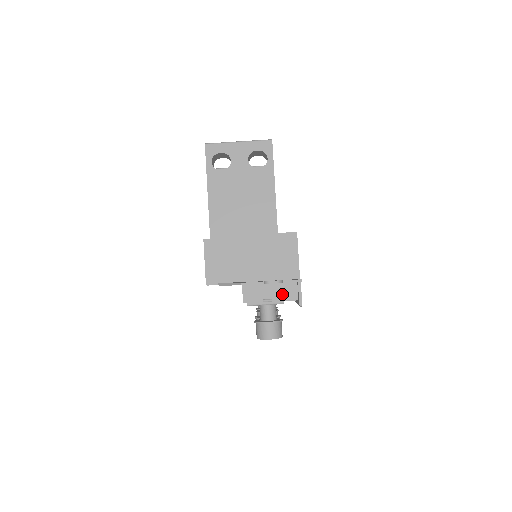
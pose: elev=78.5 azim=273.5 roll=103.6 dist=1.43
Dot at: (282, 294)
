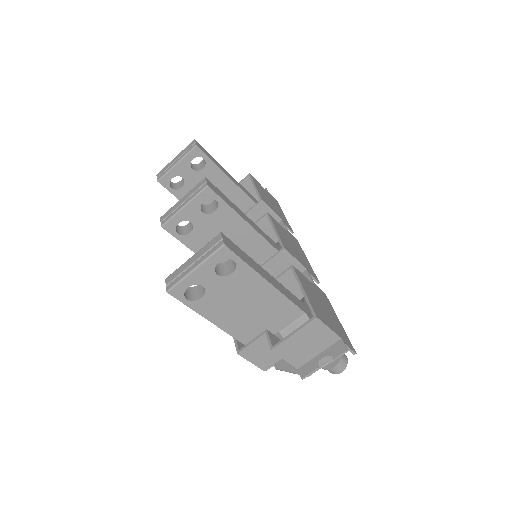
Dot at: occluded
